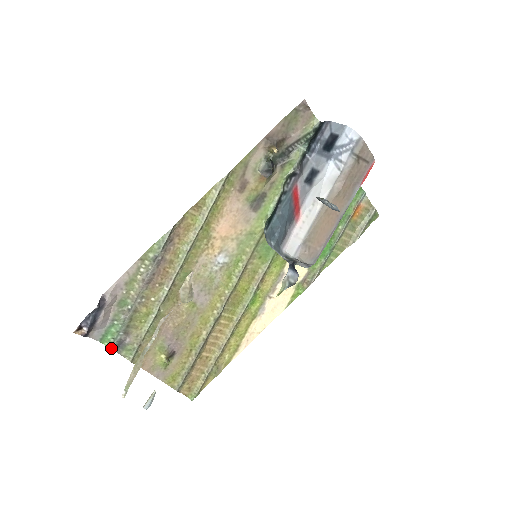
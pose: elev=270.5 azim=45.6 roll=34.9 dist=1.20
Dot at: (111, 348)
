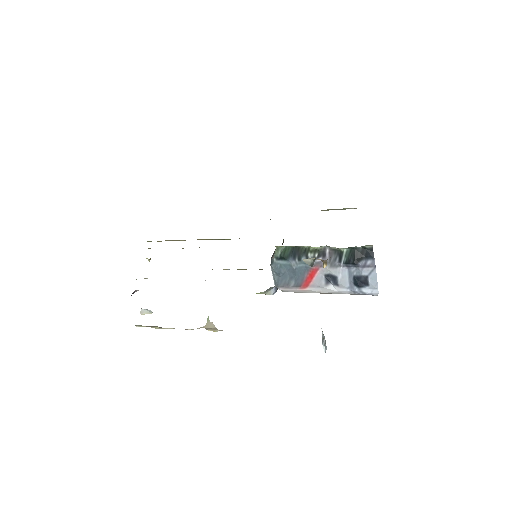
Dot at: occluded
